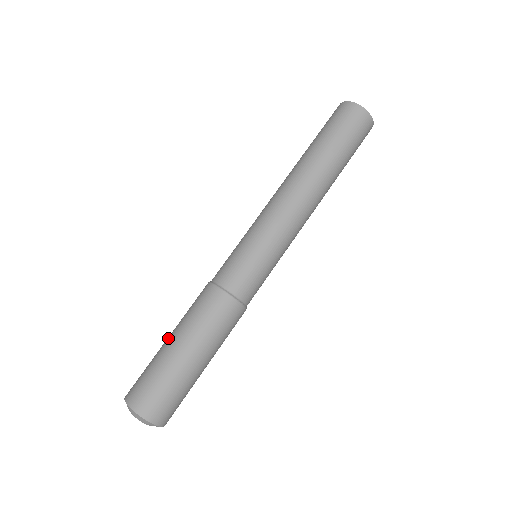
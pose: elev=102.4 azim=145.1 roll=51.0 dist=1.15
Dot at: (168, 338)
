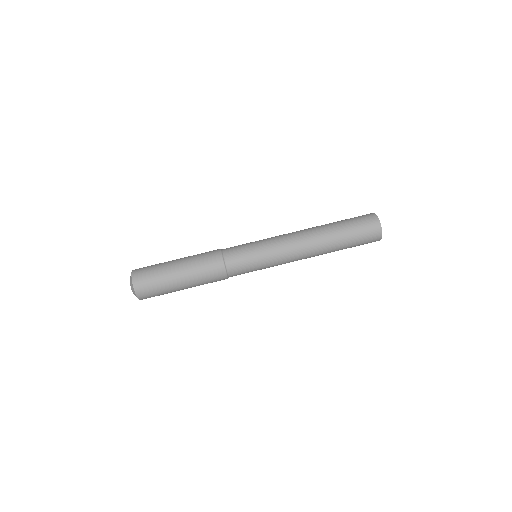
Dot at: (177, 266)
